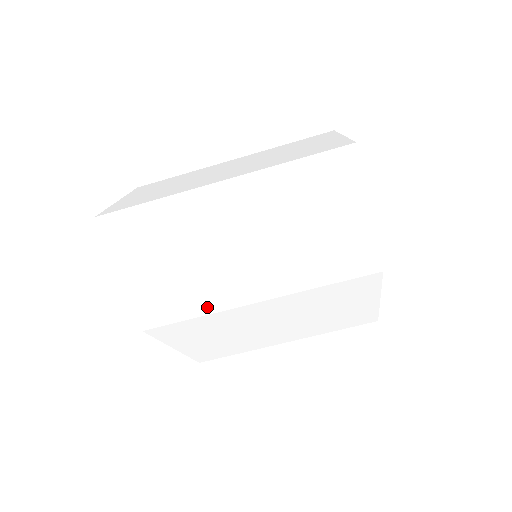
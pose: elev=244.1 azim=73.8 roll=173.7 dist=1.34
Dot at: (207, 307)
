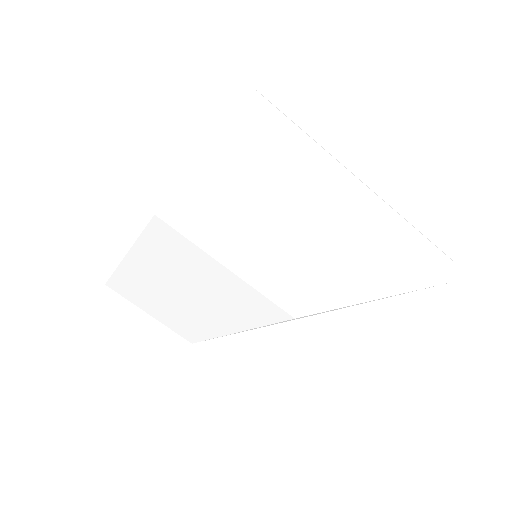
Dot at: (206, 334)
